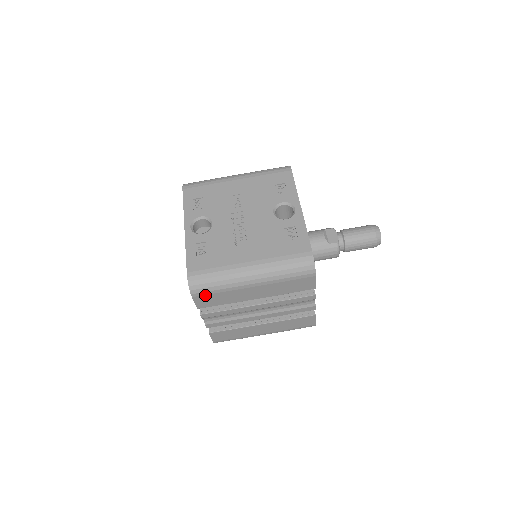
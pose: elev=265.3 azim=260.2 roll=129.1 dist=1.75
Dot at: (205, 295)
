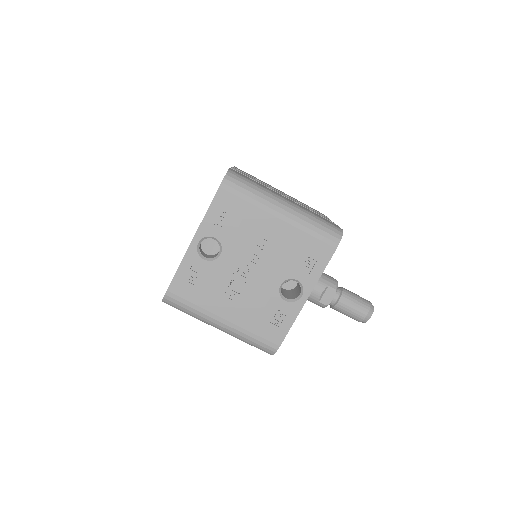
Dot at: occluded
